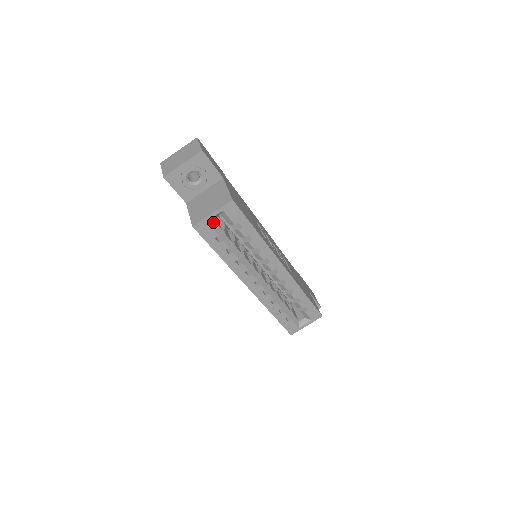
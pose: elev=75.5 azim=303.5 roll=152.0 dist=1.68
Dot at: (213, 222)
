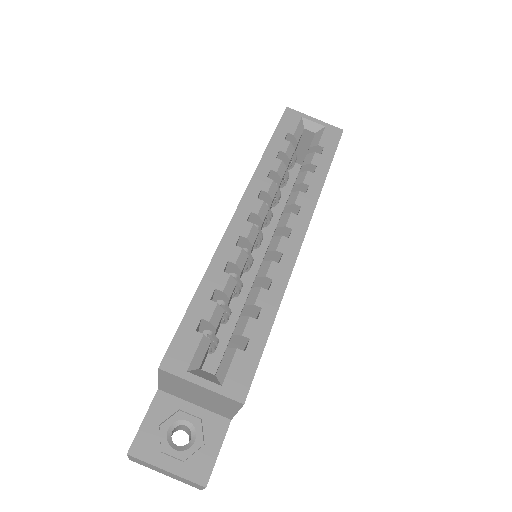
Dot at: (302, 129)
